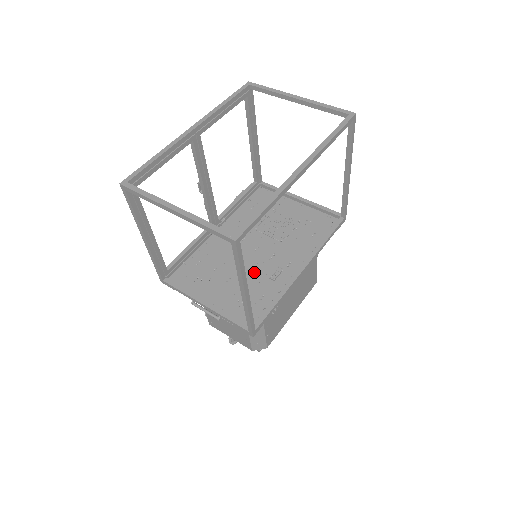
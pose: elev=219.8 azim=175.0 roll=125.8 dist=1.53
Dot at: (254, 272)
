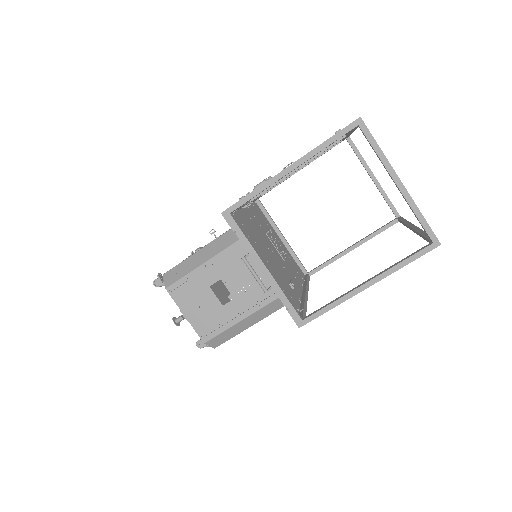
Dot at: (280, 270)
